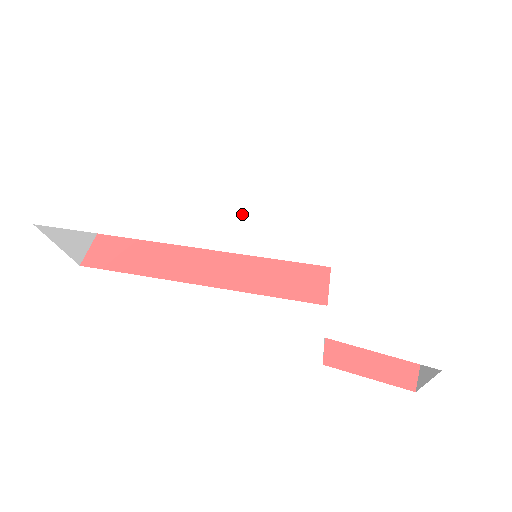
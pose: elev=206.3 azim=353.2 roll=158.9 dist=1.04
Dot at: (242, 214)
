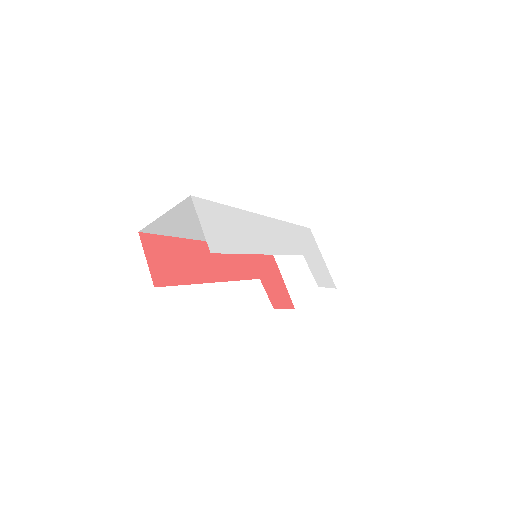
Dot at: (272, 232)
